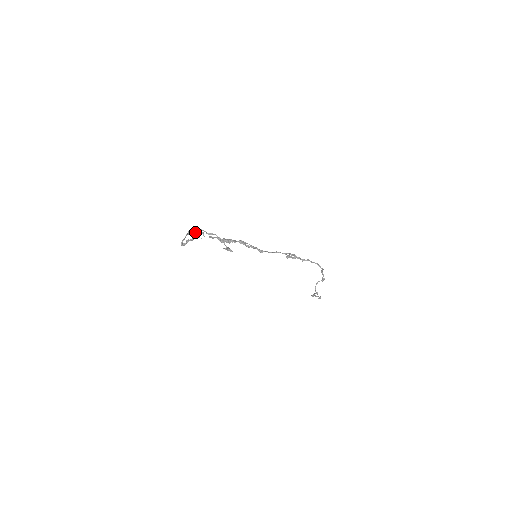
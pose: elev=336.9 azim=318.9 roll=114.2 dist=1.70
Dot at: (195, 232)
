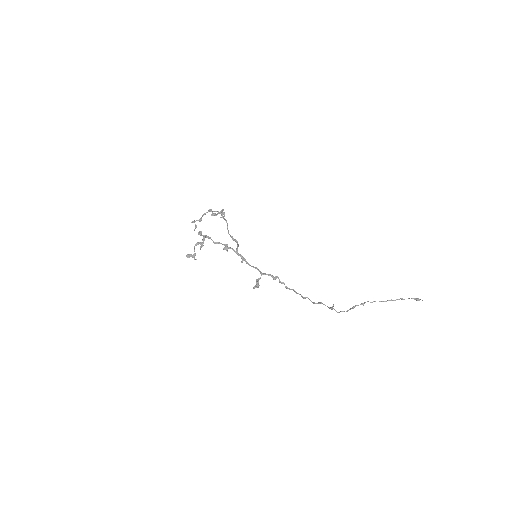
Dot at: (194, 221)
